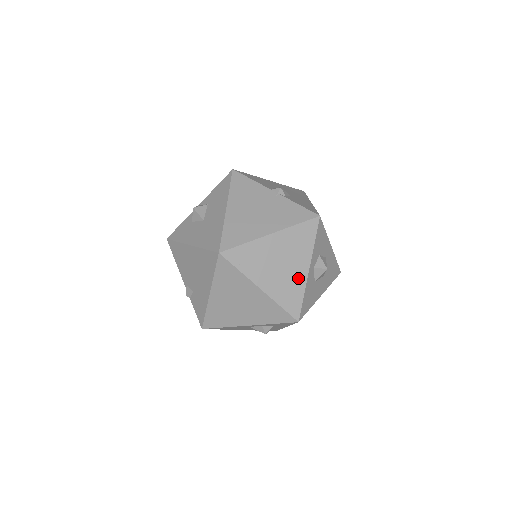
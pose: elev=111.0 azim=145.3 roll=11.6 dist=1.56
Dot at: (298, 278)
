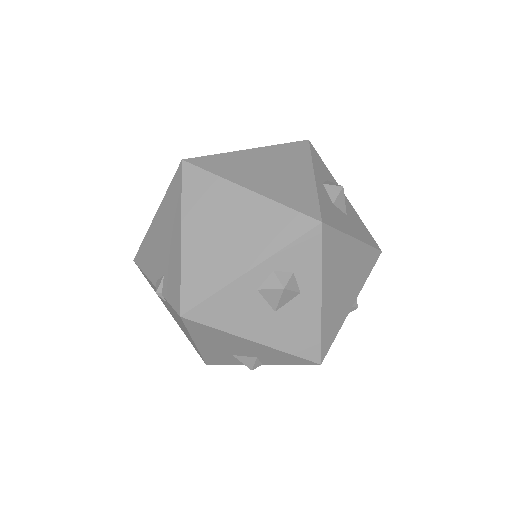
Dot at: (302, 182)
